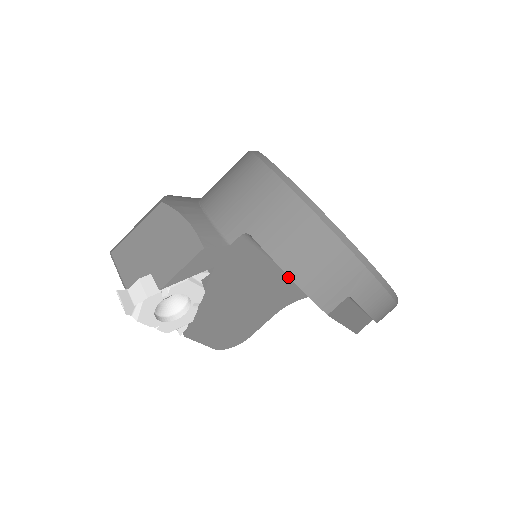
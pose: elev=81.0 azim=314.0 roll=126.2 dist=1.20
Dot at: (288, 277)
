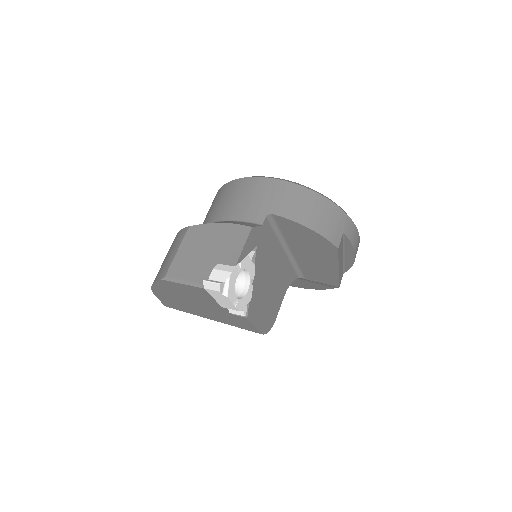
Dot at: (286, 258)
